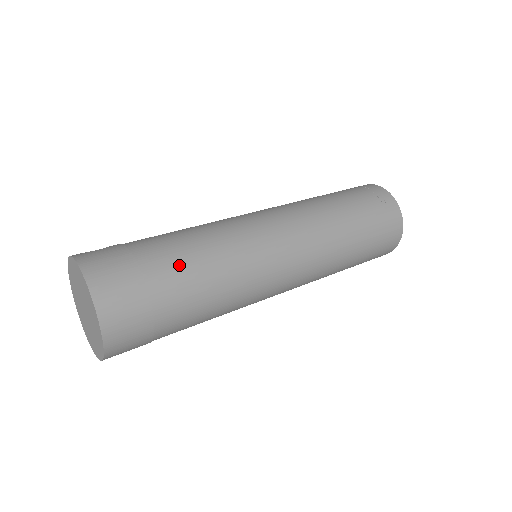
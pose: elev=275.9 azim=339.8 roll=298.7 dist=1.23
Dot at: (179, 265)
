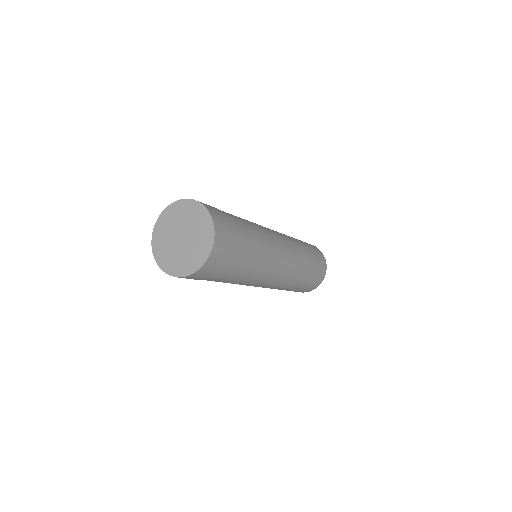
Dot at: (237, 218)
